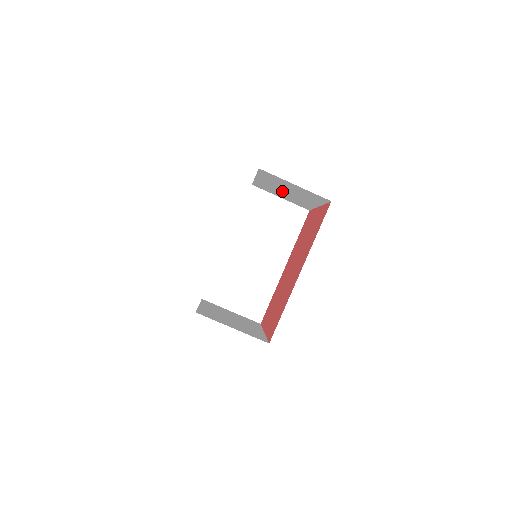
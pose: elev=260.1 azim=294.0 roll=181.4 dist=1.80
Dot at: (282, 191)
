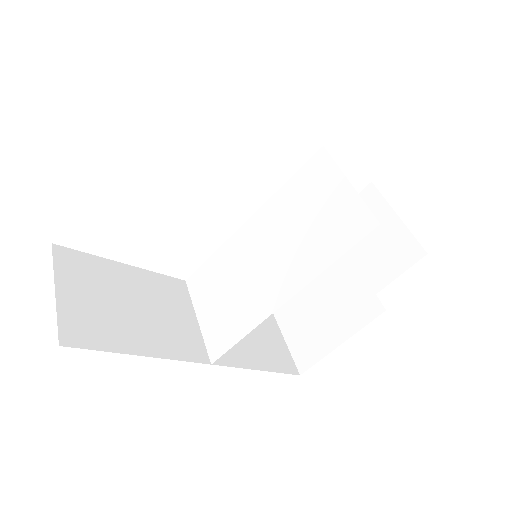
Dot at: occluded
